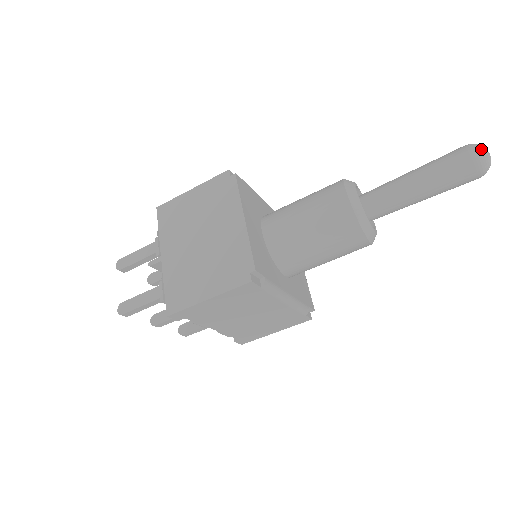
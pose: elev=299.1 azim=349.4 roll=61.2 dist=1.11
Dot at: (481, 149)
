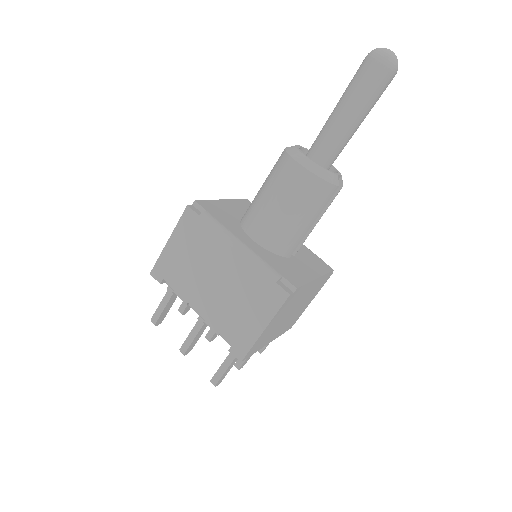
Dot at: occluded
